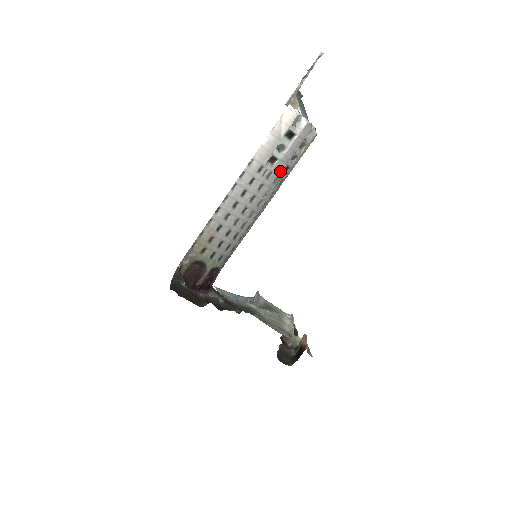
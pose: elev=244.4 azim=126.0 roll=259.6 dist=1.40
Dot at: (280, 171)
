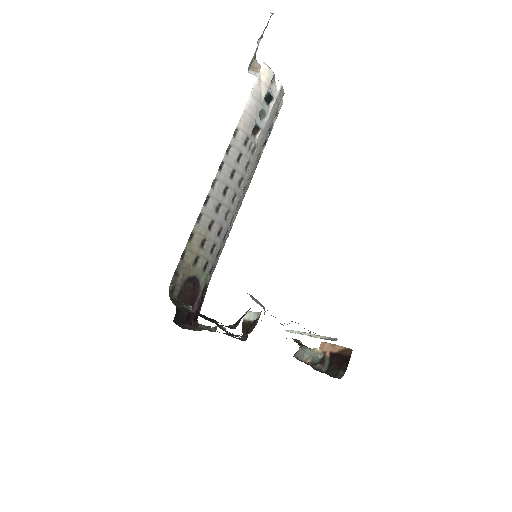
Dot at: (261, 146)
